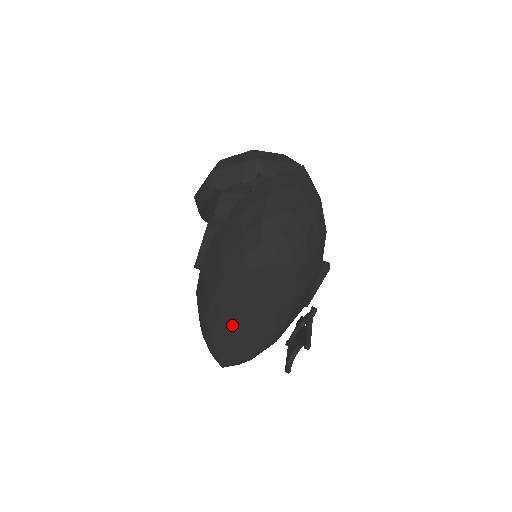
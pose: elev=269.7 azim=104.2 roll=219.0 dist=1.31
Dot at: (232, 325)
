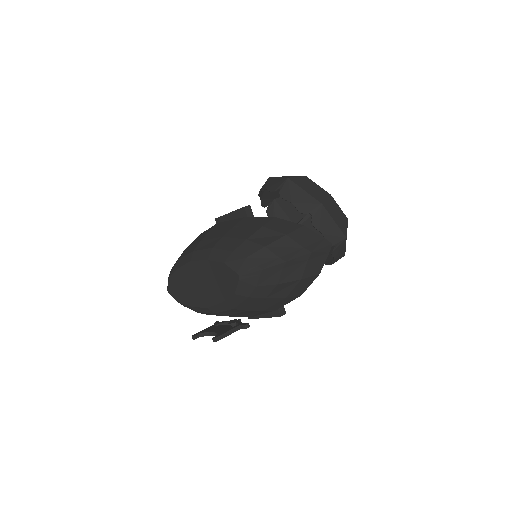
Dot at: (190, 277)
